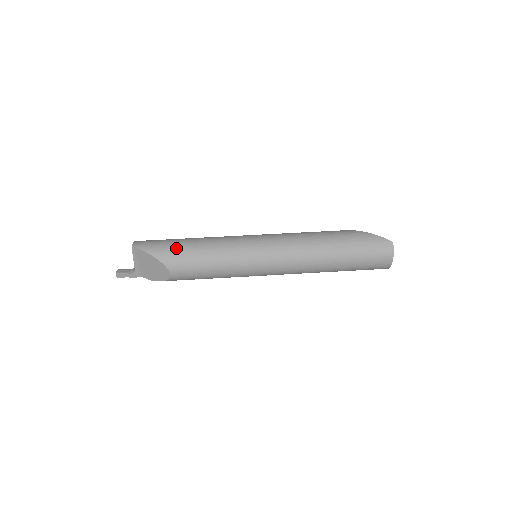
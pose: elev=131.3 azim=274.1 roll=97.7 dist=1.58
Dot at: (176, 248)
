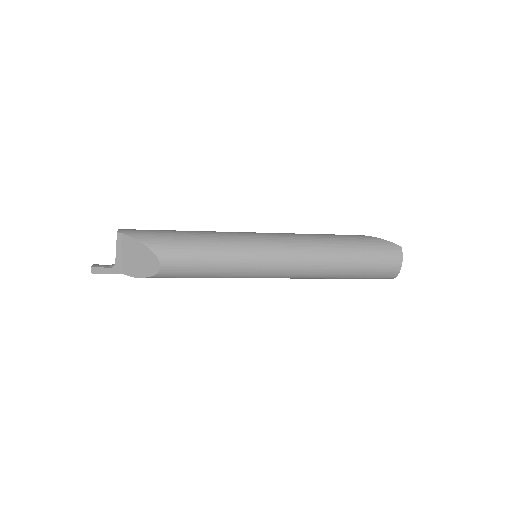
Dot at: (170, 237)
